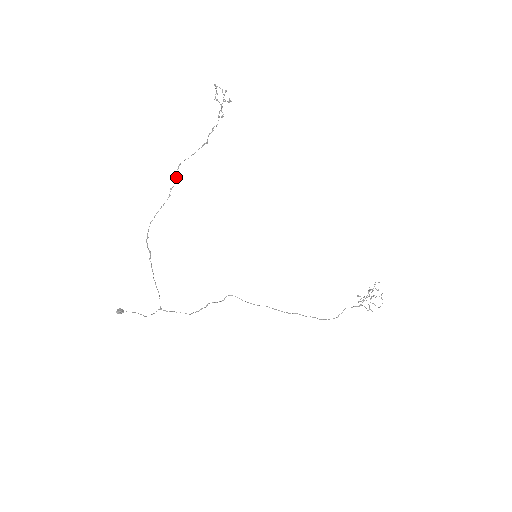
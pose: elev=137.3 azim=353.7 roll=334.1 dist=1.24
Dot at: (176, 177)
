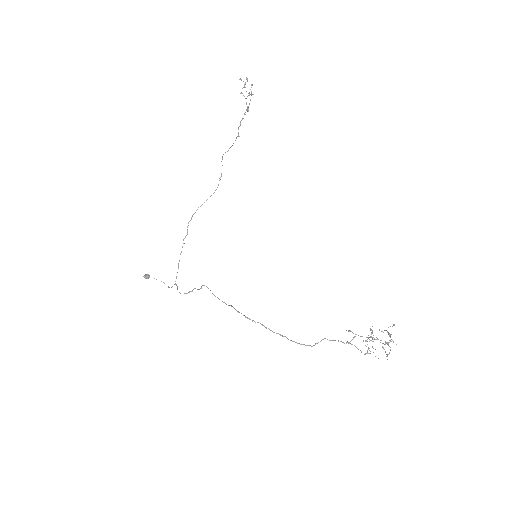
Dot at: occluded
